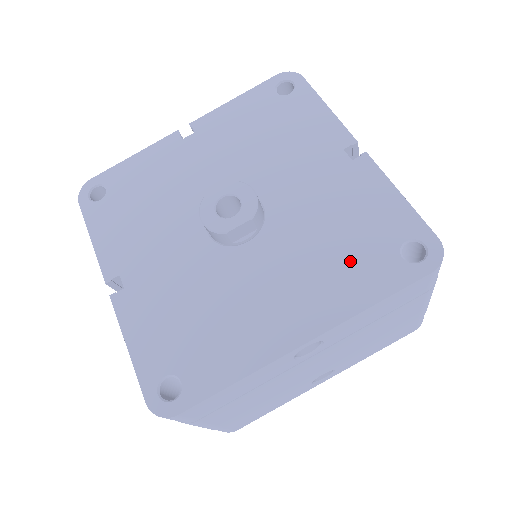
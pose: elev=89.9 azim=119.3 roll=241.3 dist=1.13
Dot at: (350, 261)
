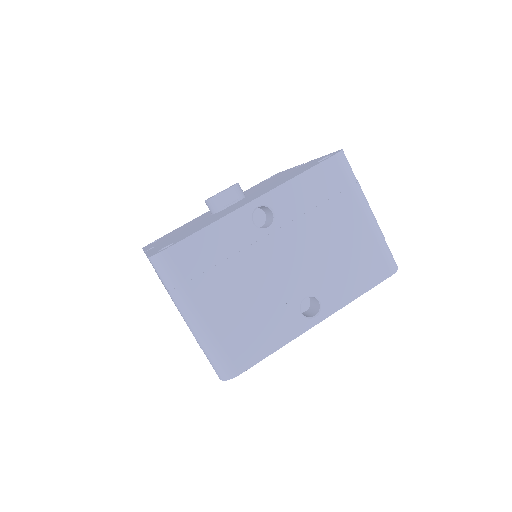
Dot at: occluded
